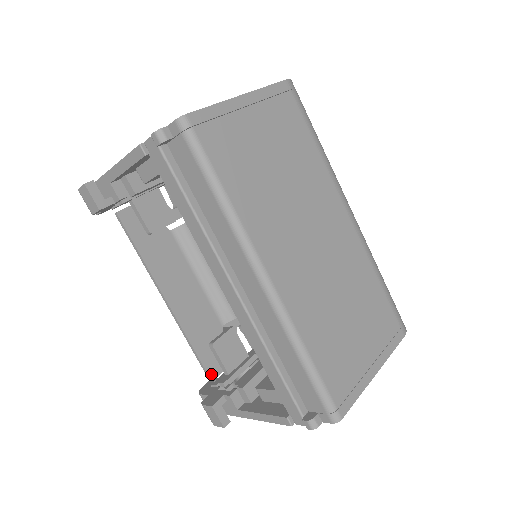
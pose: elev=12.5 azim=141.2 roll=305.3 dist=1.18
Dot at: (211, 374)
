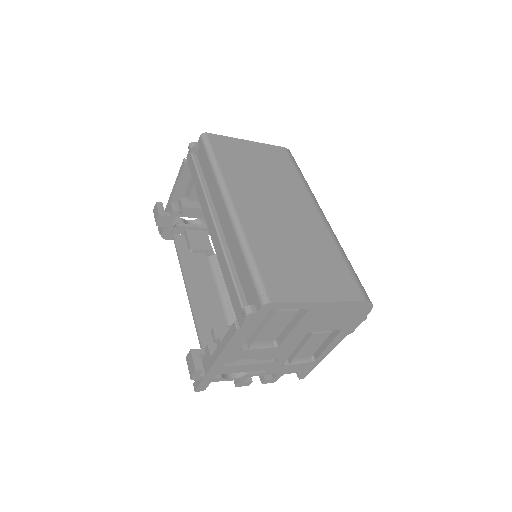
Dot at: occluded
